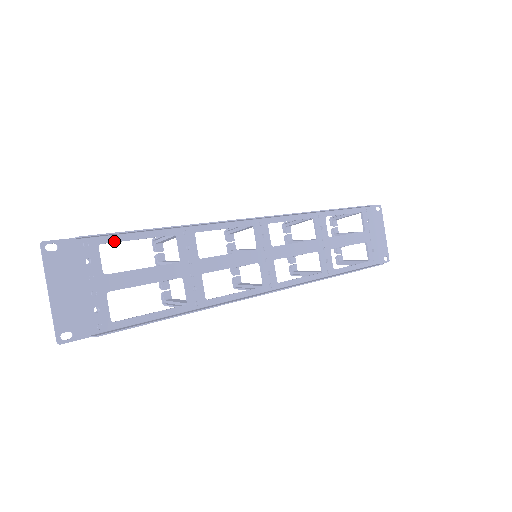
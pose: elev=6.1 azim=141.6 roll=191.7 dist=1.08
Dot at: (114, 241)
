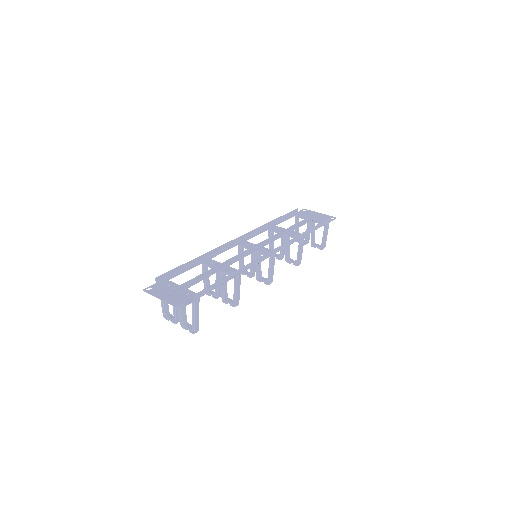
Dot at: (174, 276)
